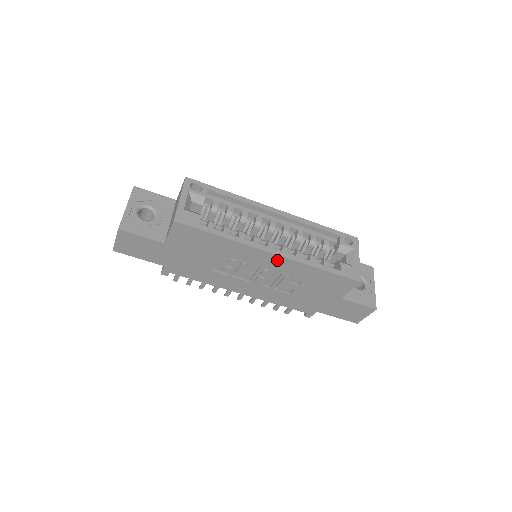
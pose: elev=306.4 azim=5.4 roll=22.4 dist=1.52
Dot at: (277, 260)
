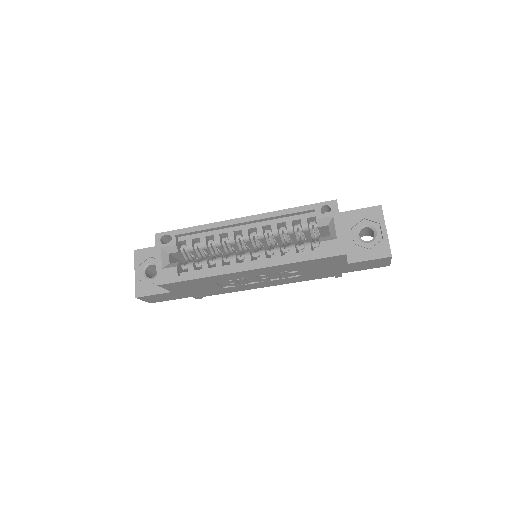
Dot at: (257, 271)
